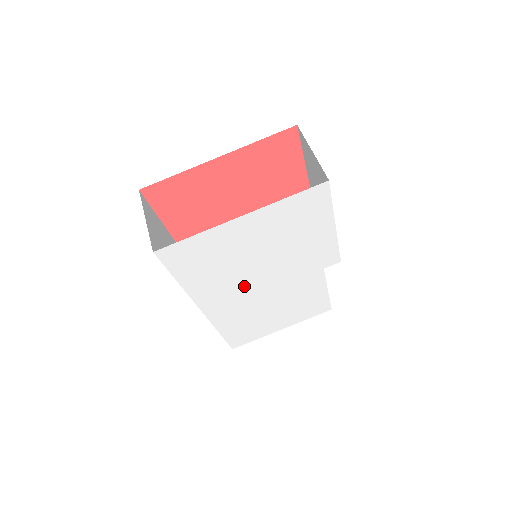
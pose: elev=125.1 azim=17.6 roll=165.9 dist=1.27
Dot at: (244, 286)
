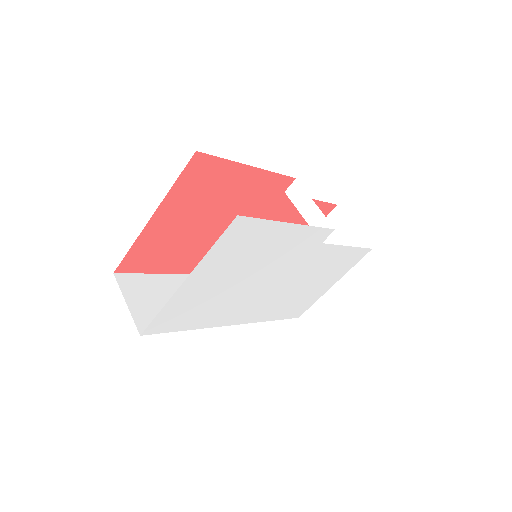
Dot at: (253, 296)
